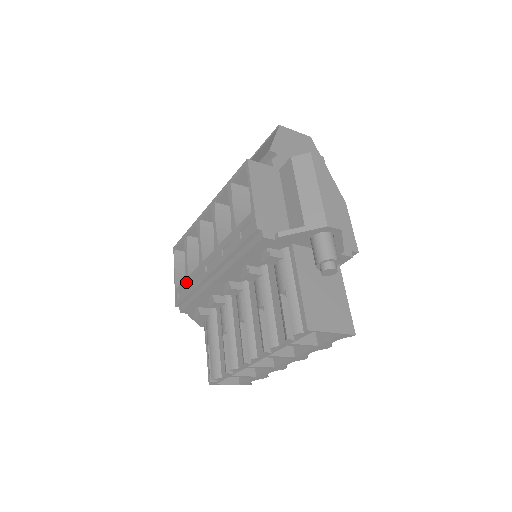
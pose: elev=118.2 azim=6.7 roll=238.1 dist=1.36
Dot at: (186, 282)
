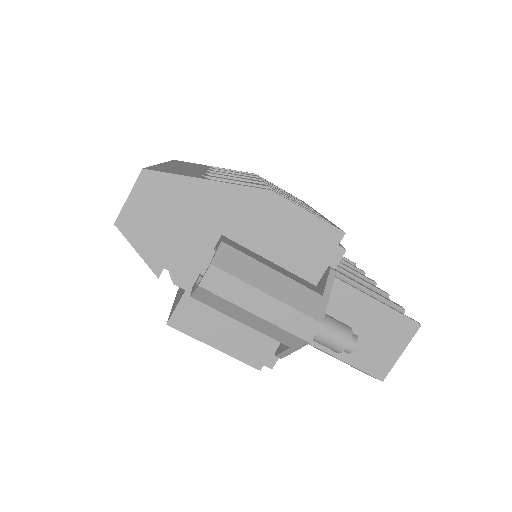
Dot at: occluded
